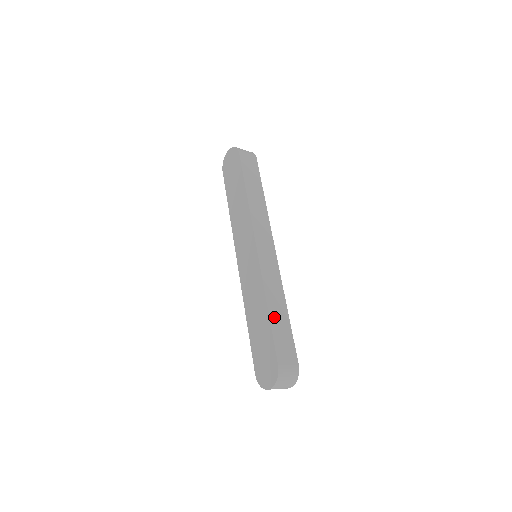
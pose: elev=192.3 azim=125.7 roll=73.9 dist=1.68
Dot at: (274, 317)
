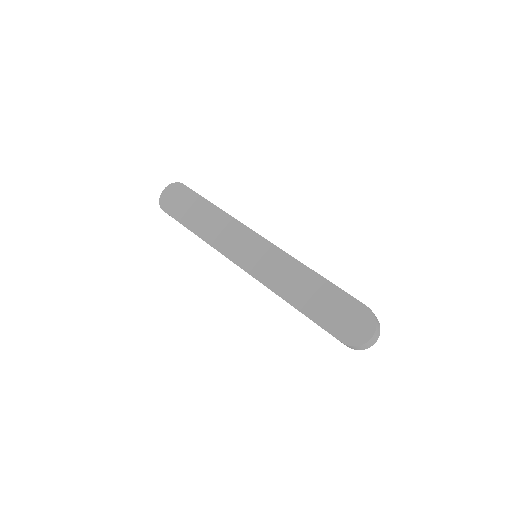
Dot at: occluded
